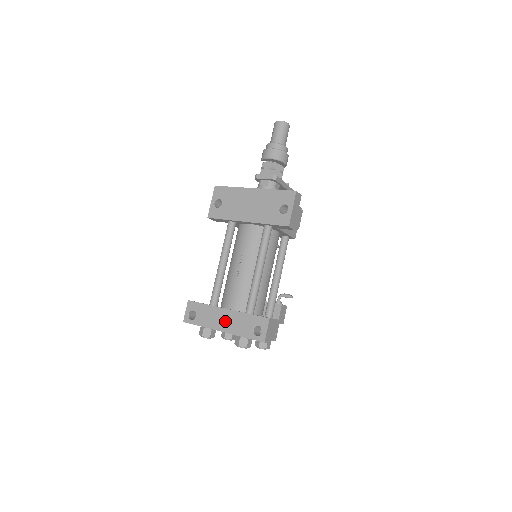
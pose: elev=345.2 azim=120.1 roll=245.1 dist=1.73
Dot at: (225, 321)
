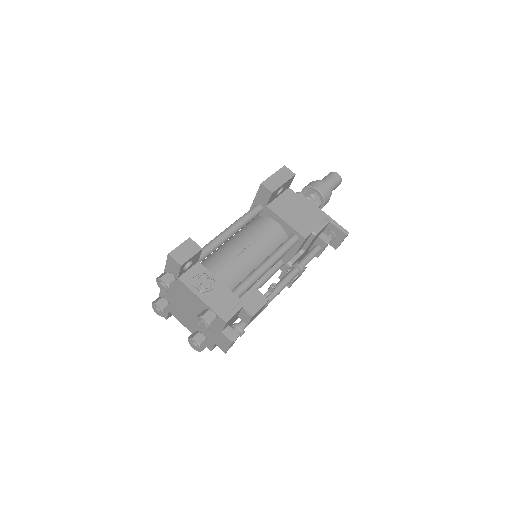
Dot at: occluded
